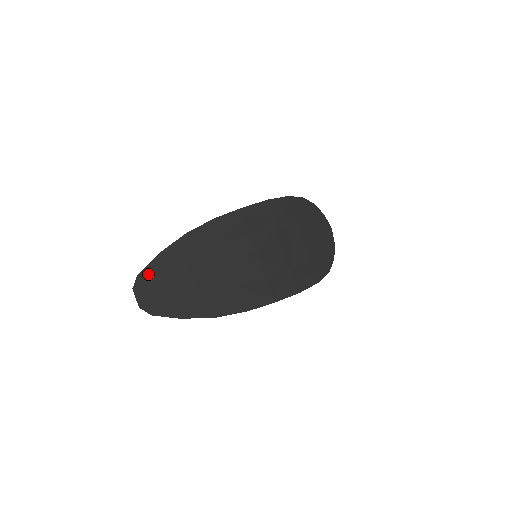
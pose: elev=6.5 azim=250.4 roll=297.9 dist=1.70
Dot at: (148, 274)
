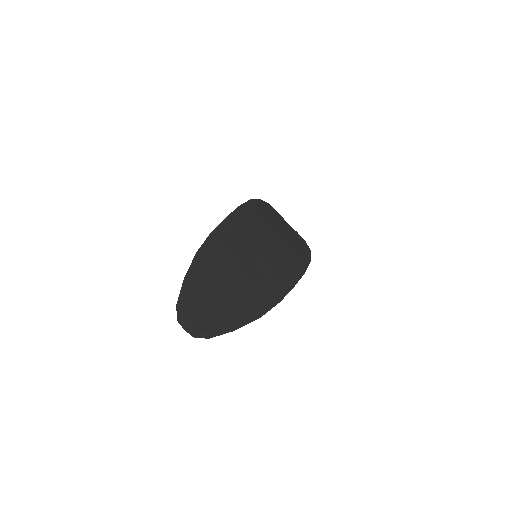
Dot at: (184, 302)
